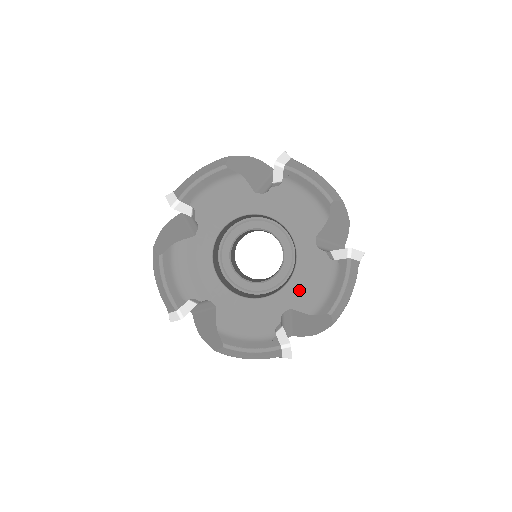
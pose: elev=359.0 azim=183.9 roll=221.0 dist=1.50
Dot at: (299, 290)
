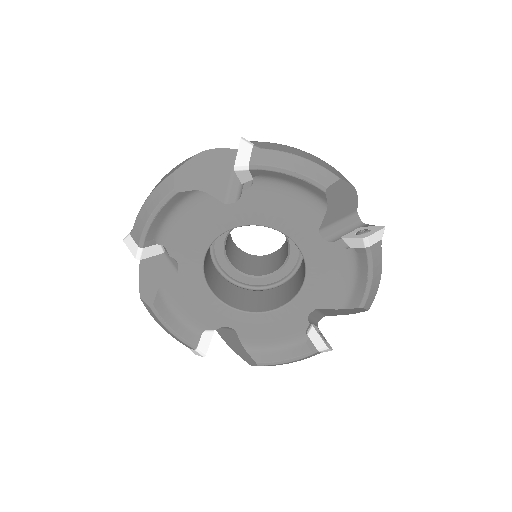
Dot at: (257, 326)
